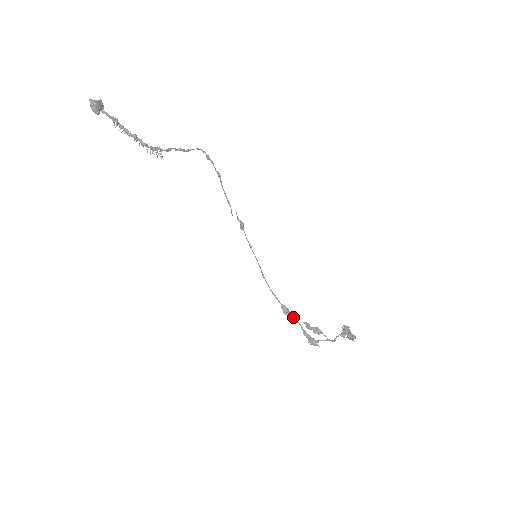
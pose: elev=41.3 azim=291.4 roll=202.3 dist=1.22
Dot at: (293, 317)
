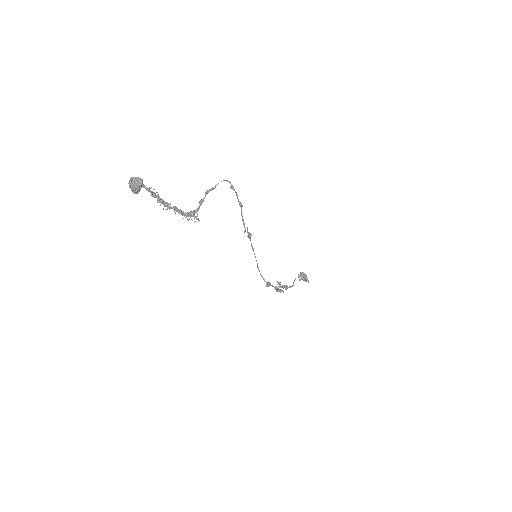
Dot at: (272, 286)
